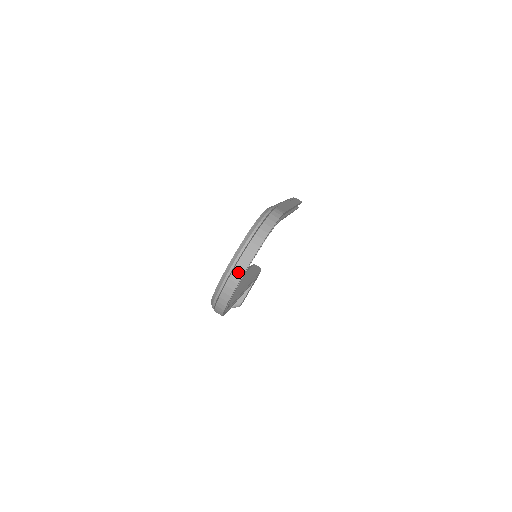
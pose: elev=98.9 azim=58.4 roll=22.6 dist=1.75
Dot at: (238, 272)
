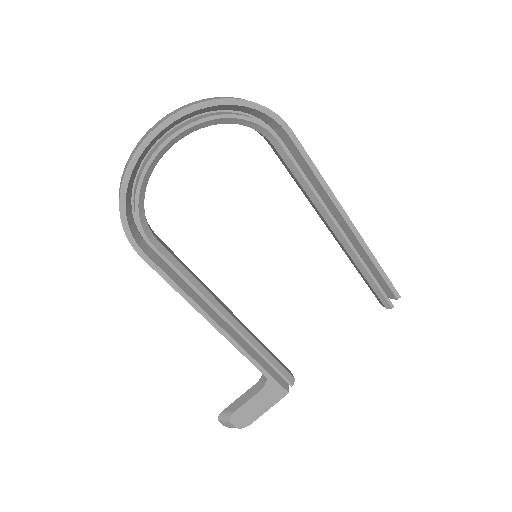
Dot at: (160, 121)
